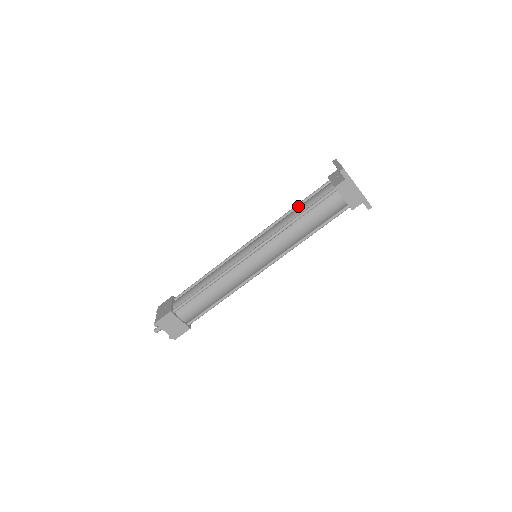
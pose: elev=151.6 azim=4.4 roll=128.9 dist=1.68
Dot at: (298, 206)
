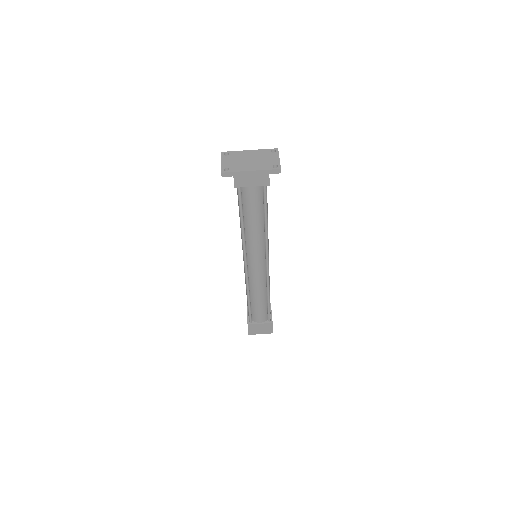
Dot at: occluded
